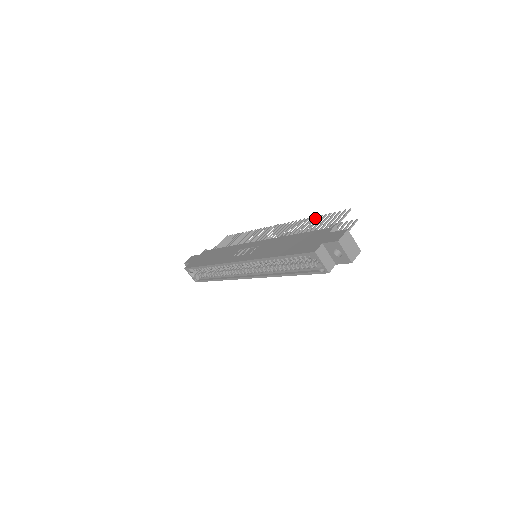
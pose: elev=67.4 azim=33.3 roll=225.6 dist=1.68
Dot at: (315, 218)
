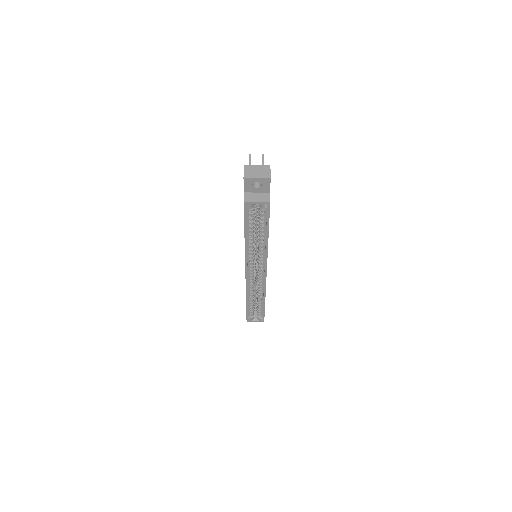
Dot at: occluded
